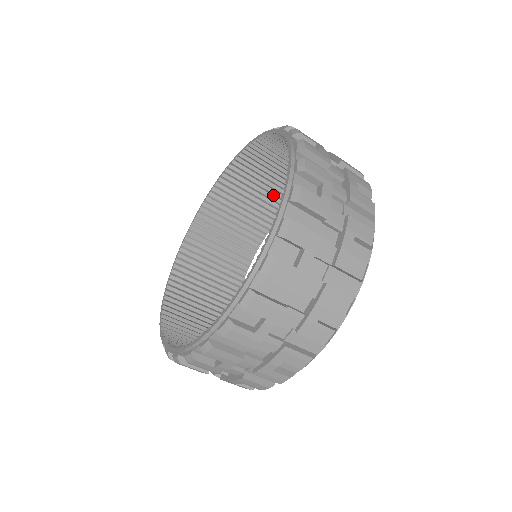
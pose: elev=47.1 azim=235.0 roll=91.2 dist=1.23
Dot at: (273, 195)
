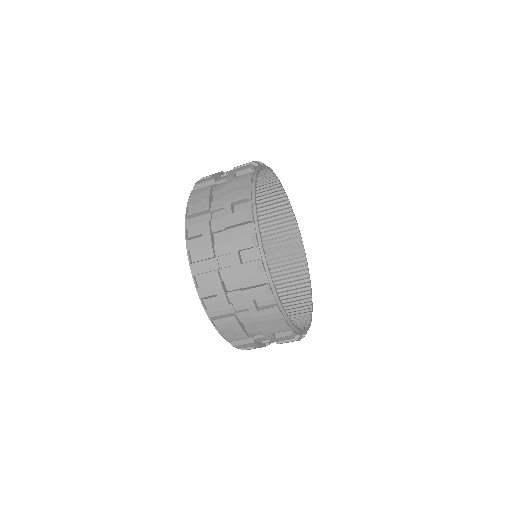
Dot at: (276, 212)
